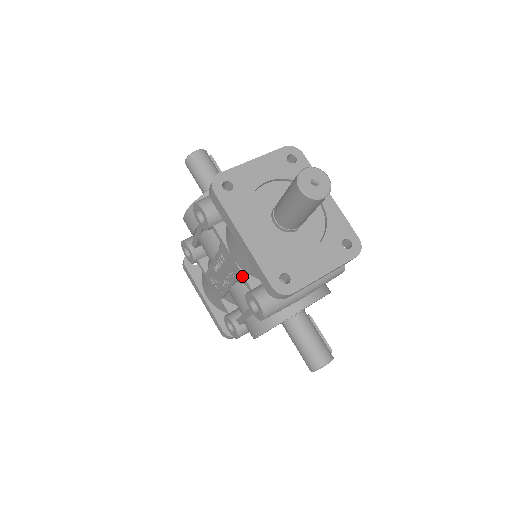
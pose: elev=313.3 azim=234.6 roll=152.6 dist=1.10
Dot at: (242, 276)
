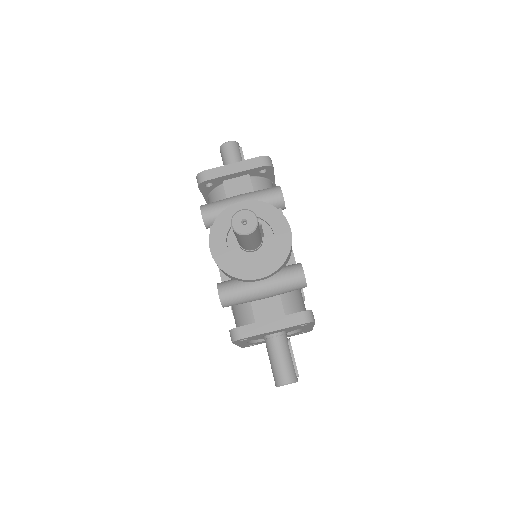
Dot at: occluded
